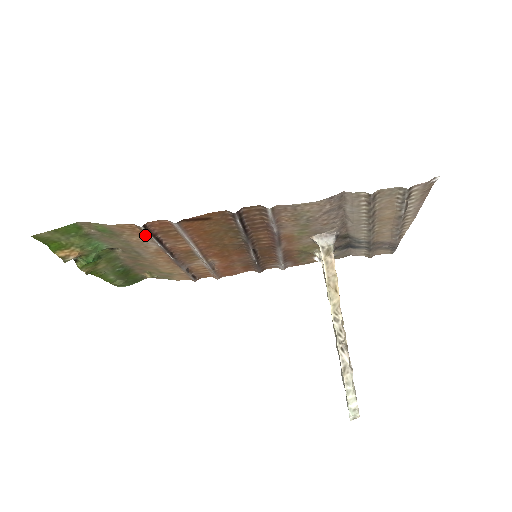
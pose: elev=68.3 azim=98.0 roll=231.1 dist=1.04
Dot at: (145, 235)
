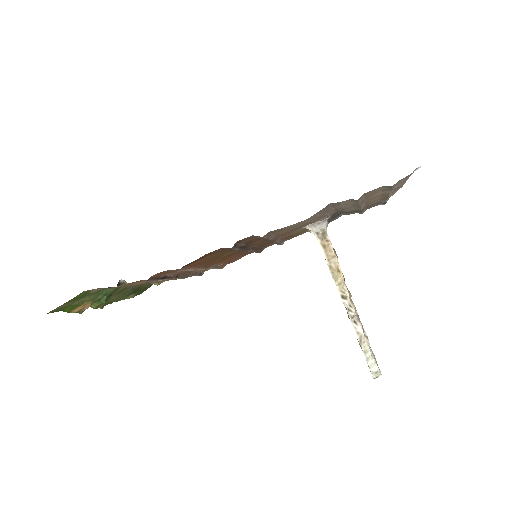
Dot at: occluded
